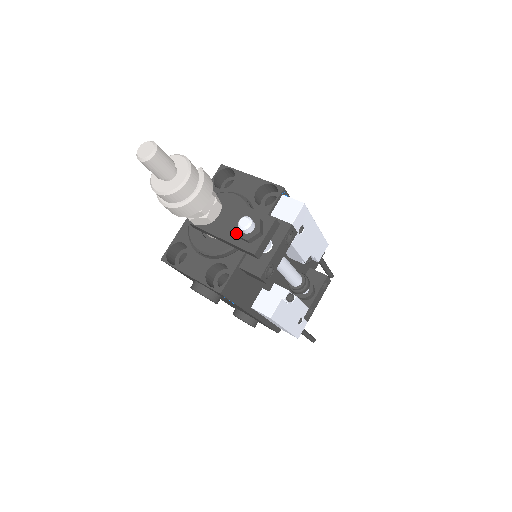
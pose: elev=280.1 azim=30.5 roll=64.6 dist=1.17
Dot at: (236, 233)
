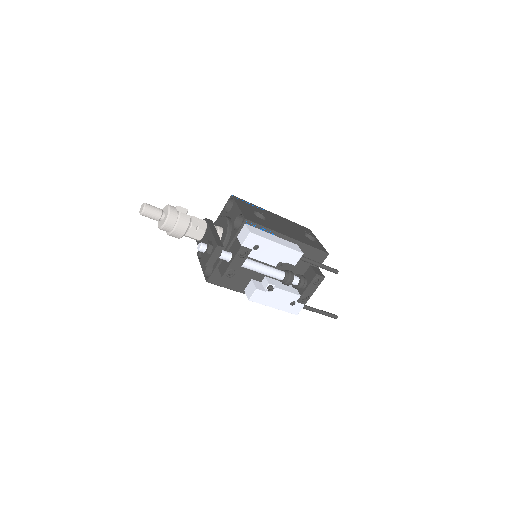
Dot at: occluded
